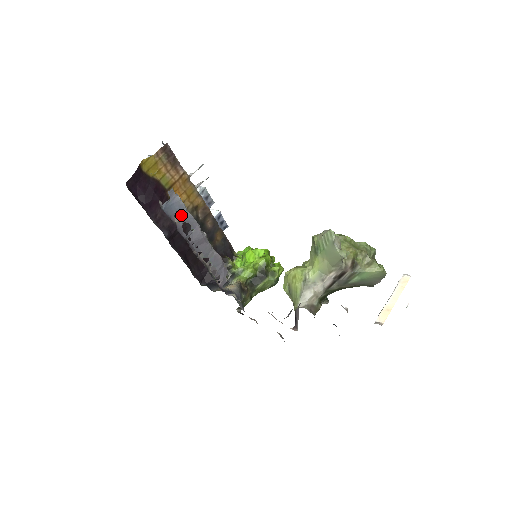
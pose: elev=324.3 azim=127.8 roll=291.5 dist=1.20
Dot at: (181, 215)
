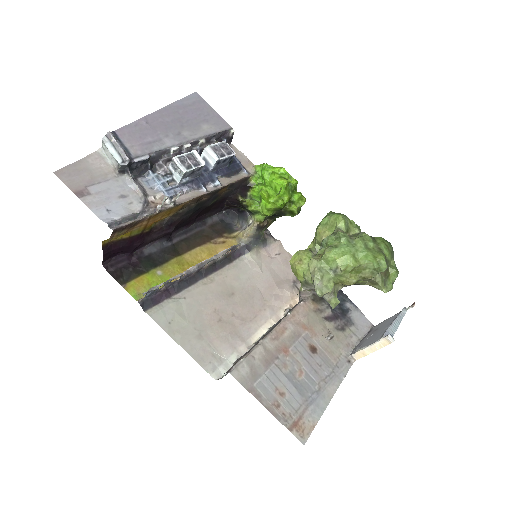
Dot at: (165, 284)
